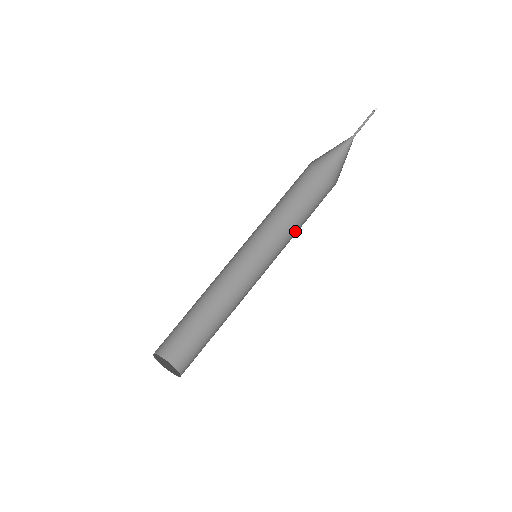
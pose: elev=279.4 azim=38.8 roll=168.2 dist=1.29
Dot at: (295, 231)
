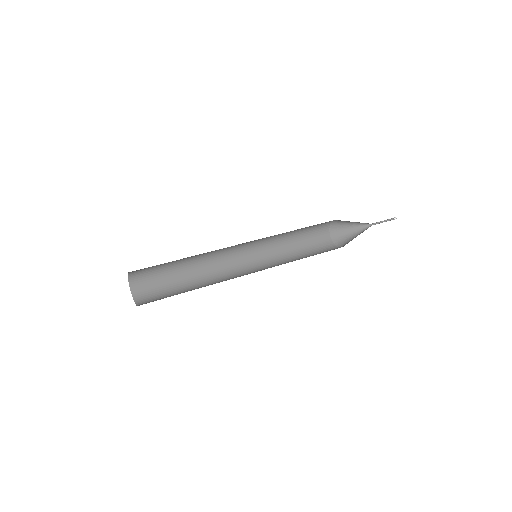
Dot at: occluded
